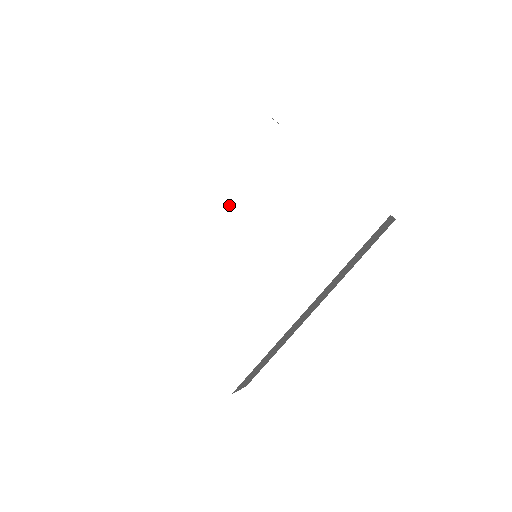
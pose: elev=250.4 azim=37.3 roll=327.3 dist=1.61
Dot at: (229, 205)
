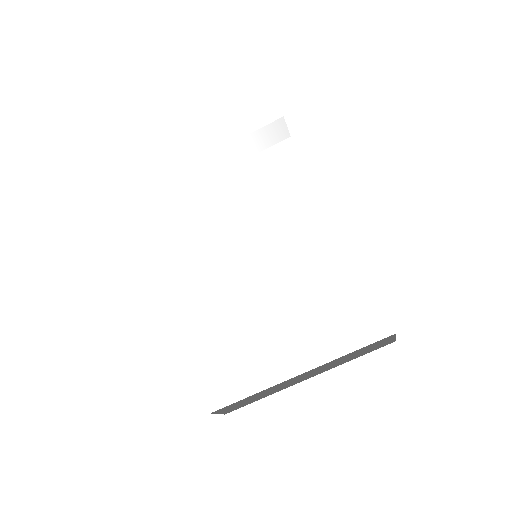
Dot at: (192, 252)
